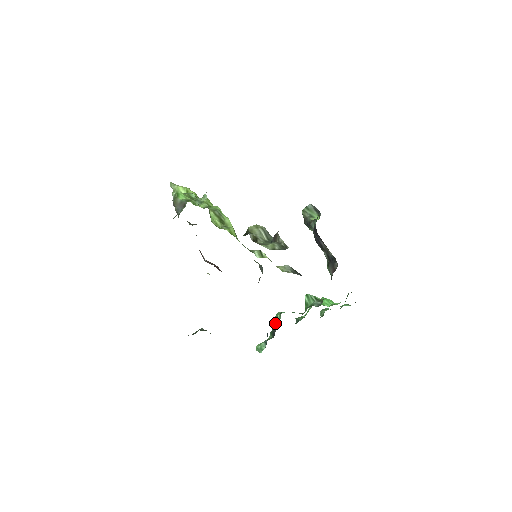
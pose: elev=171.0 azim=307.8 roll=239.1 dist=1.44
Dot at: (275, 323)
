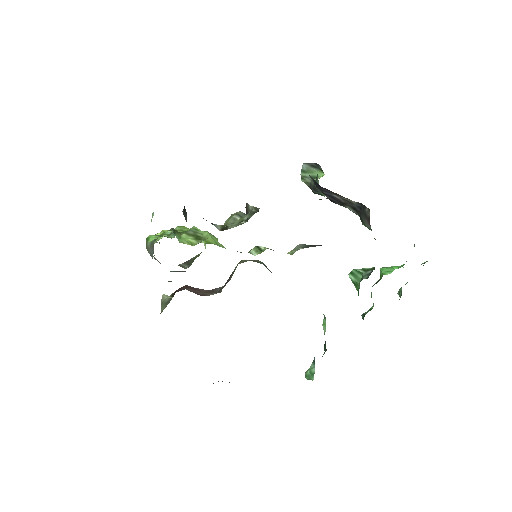
Dot at: occluded
